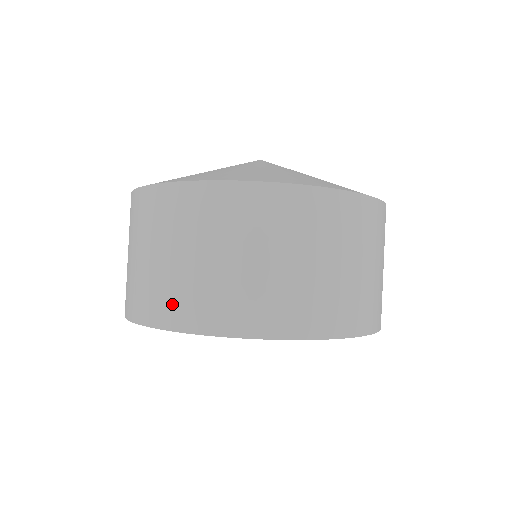
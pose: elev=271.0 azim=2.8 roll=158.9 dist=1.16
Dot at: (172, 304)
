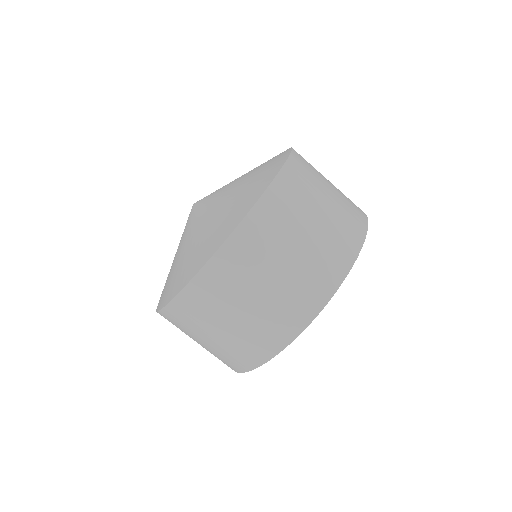
Dot at: (291, 314)
